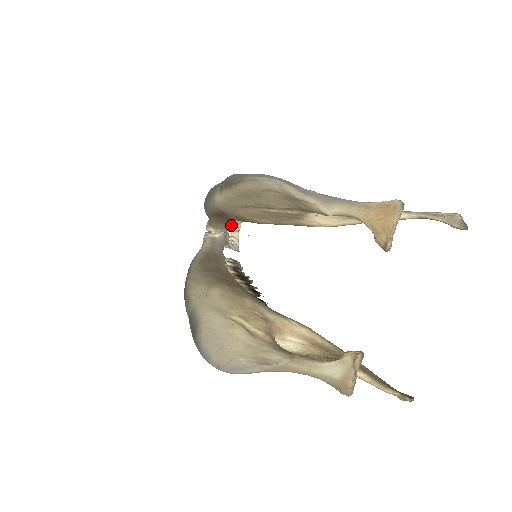
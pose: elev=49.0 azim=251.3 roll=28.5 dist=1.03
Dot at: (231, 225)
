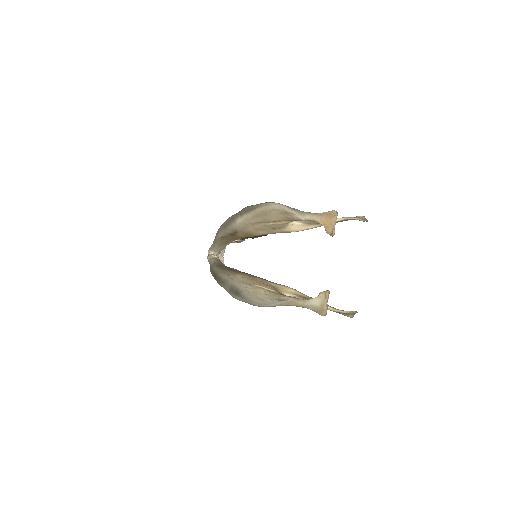
Dot at: occluded
